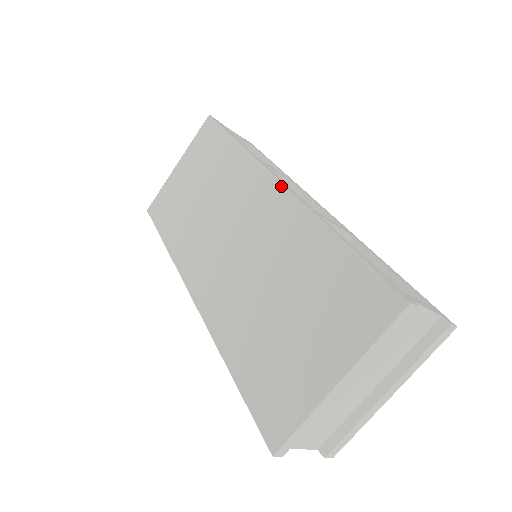
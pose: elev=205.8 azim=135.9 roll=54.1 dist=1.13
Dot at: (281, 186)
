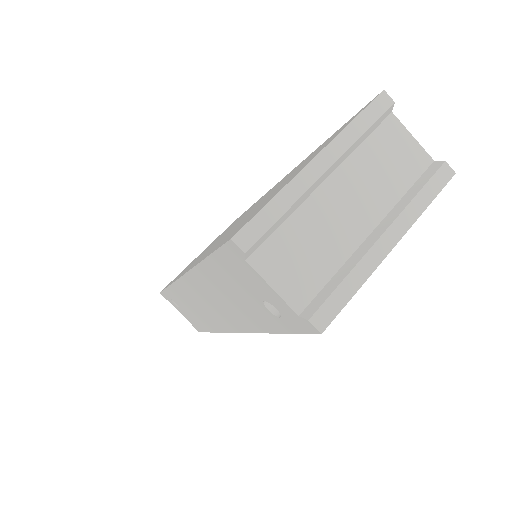
Dot at: occluded
